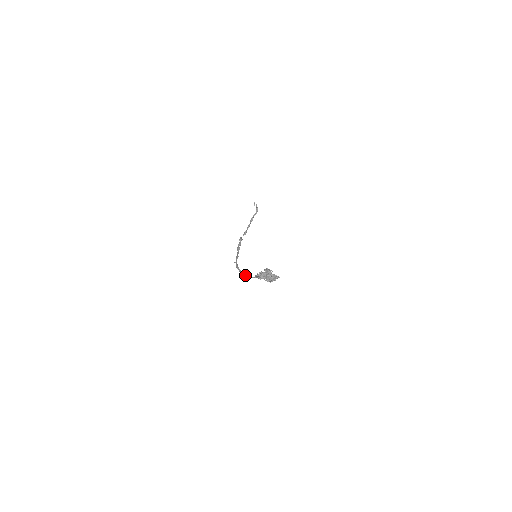
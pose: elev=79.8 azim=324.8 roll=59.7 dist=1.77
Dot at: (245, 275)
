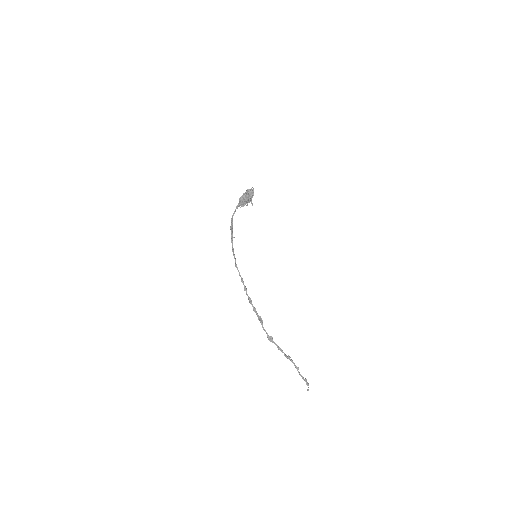
Dot at: (232, 226)
